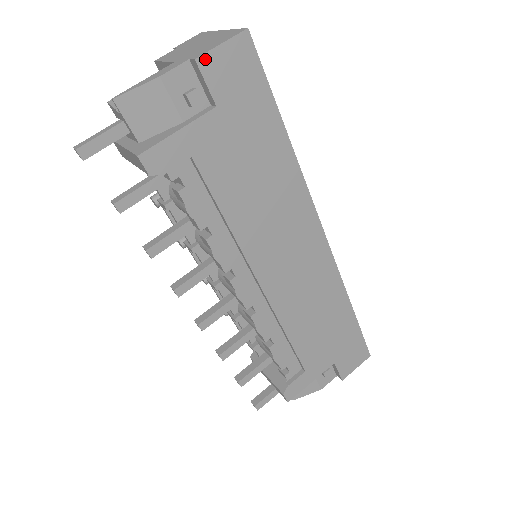
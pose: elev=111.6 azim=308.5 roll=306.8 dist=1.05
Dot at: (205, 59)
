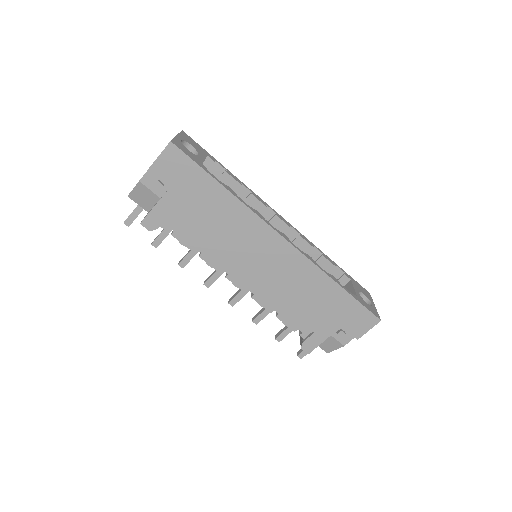
Dot at: (154, 166)
